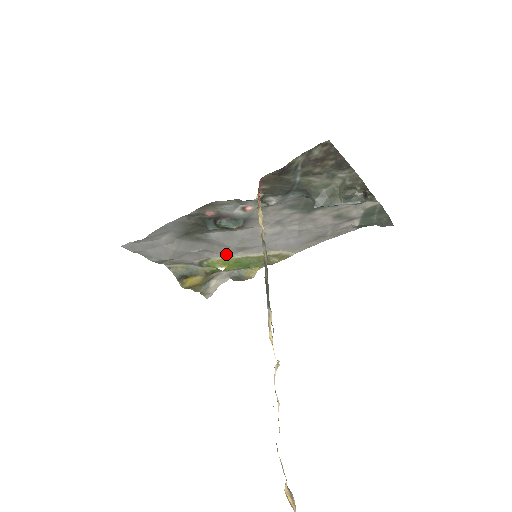
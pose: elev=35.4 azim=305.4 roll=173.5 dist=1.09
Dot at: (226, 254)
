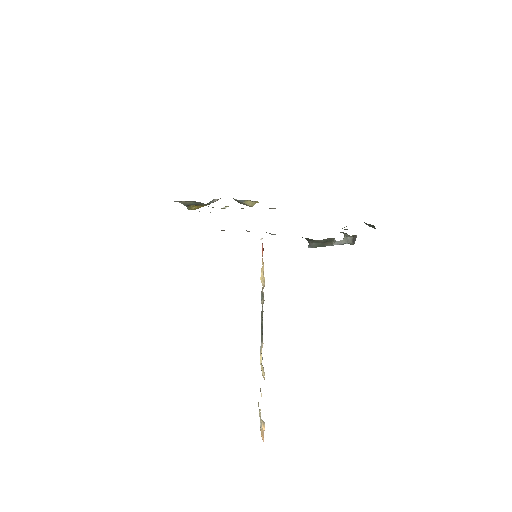
Dot at: occluded
